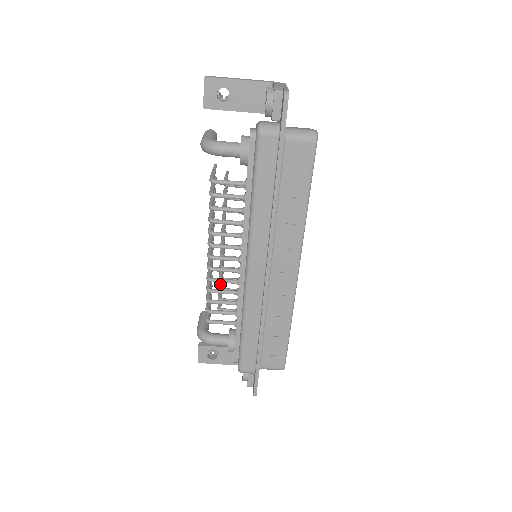
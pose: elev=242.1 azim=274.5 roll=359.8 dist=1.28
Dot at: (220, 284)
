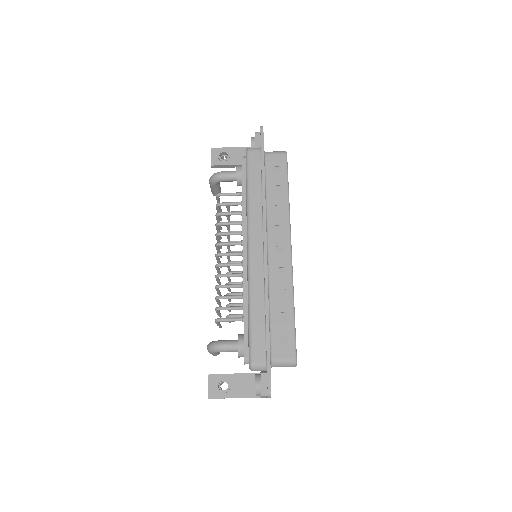
Dot at: occluded
